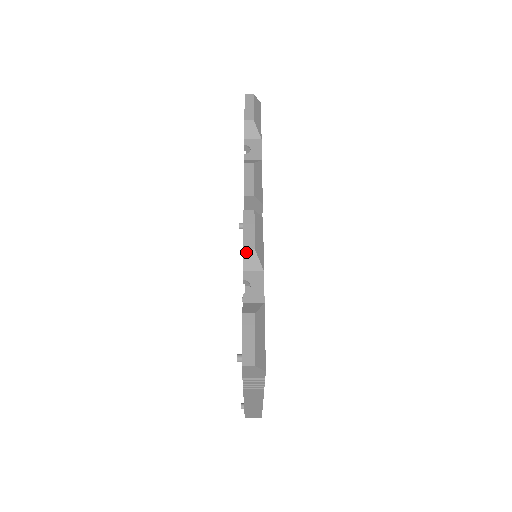
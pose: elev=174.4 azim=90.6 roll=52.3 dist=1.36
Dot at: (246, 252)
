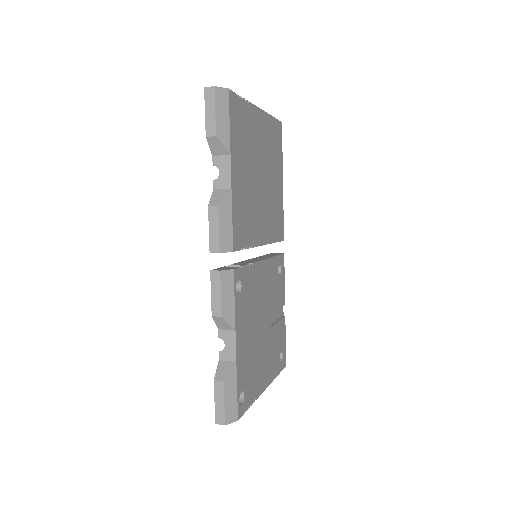
Dot at: (215, 318)
